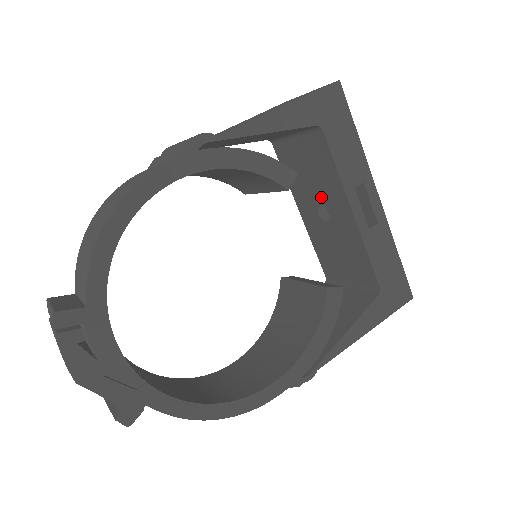
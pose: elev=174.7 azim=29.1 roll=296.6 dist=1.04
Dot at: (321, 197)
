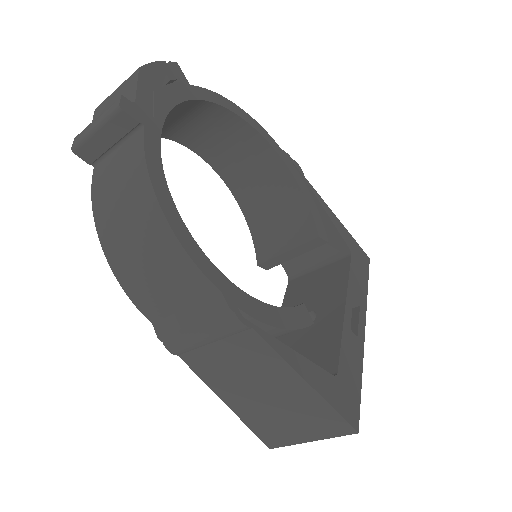
Dot at: (315, 304)
